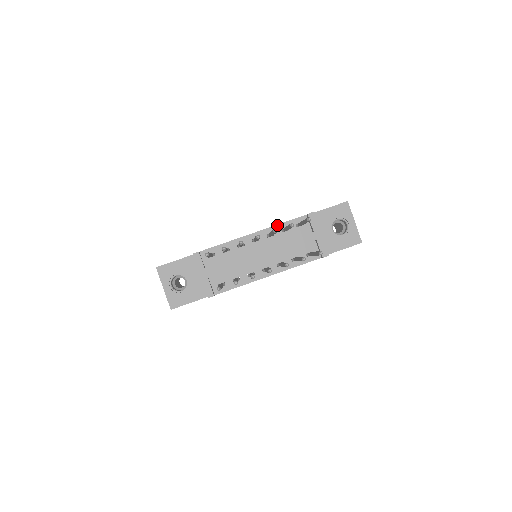
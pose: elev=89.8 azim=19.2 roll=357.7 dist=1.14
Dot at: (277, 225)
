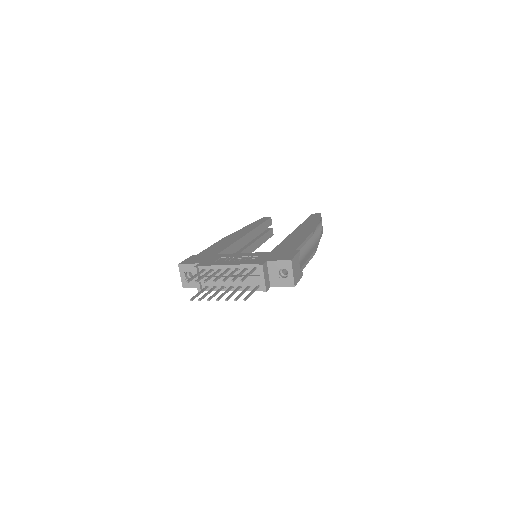
Dot at: (242, 265)
